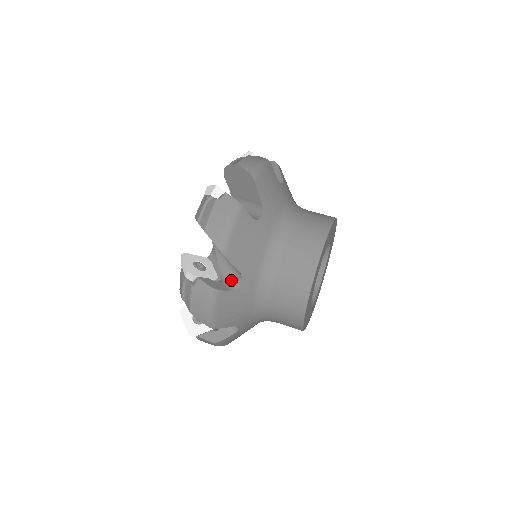
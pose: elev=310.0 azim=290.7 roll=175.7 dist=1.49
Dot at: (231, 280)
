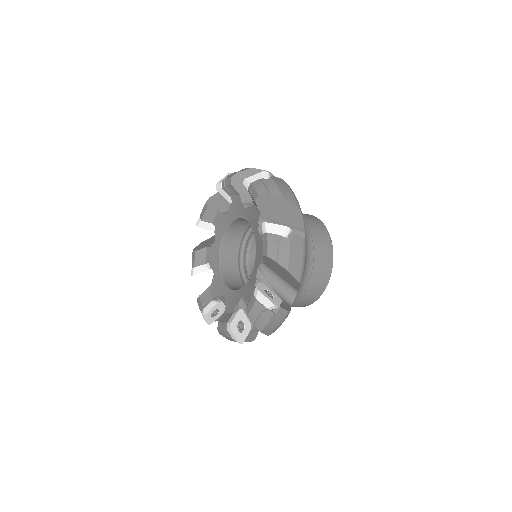
Dot at: occluded
